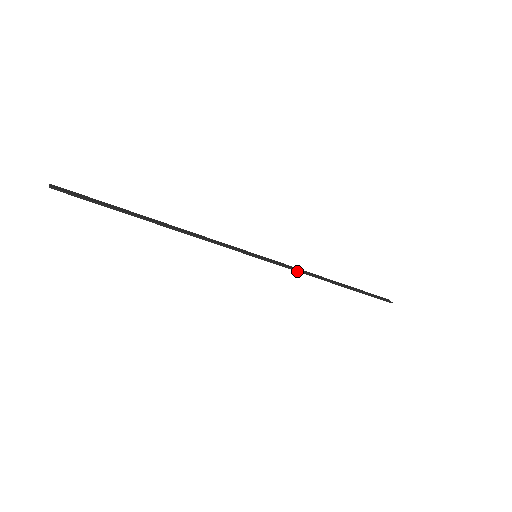
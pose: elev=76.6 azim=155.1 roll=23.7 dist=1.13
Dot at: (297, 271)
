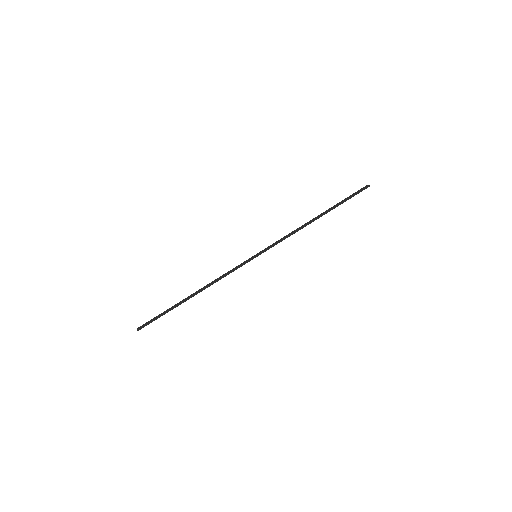
Dot at: occluded
